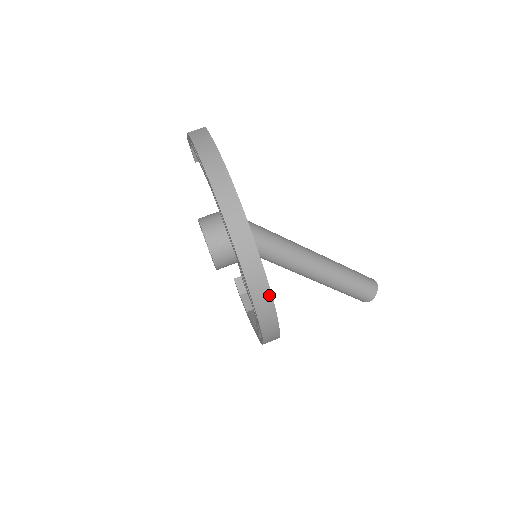
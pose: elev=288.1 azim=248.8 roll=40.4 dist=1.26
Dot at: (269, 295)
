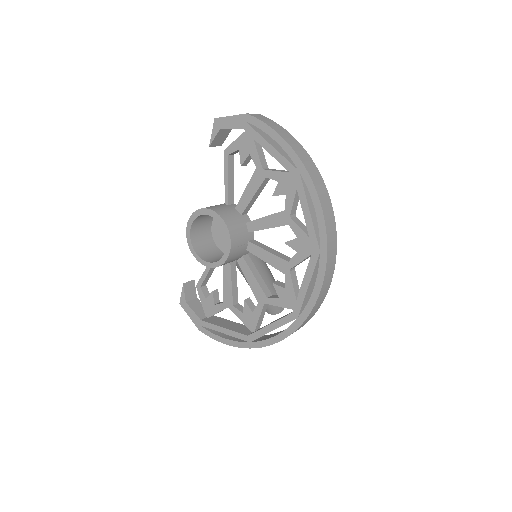
Dot at: (328, 288)
